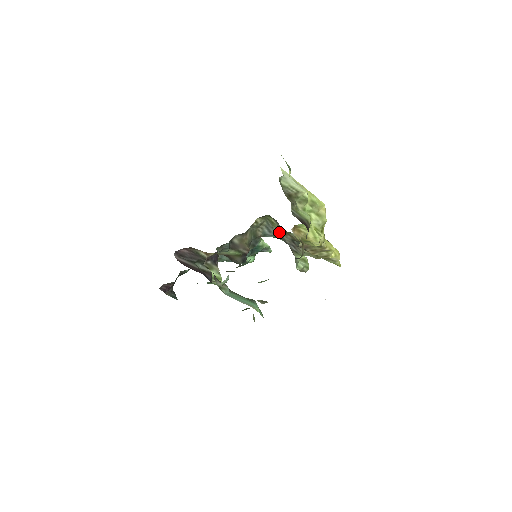
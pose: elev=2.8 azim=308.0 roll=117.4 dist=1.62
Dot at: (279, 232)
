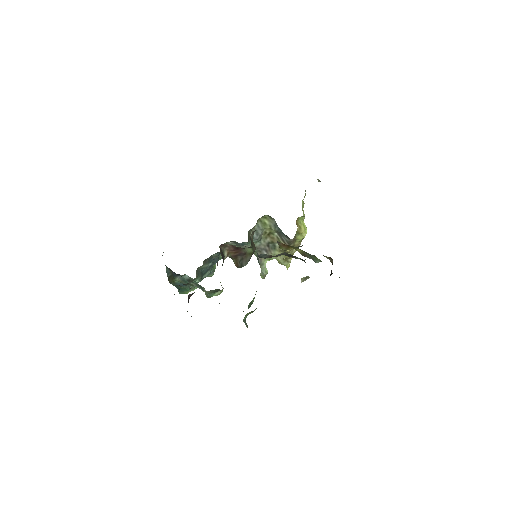
Dot at: (262, 235)
